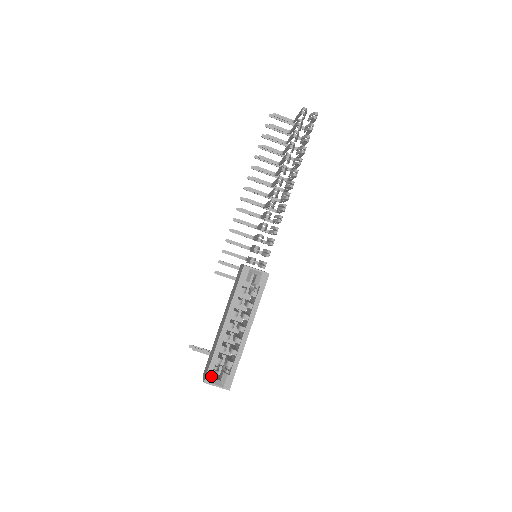
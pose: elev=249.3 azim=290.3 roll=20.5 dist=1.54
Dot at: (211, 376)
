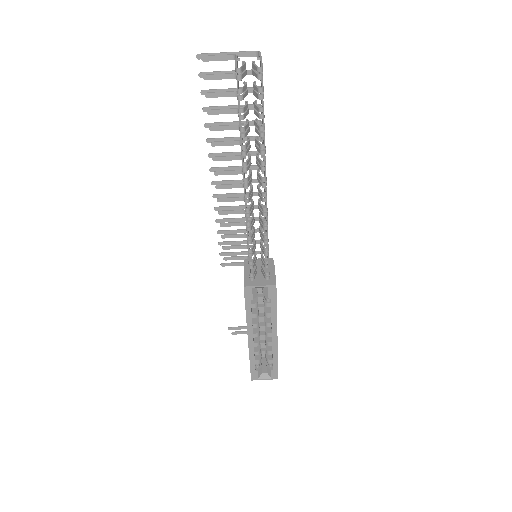
Dot at: (256, 375)
